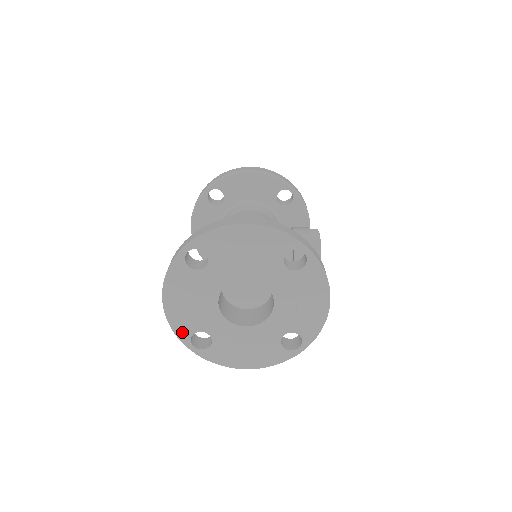
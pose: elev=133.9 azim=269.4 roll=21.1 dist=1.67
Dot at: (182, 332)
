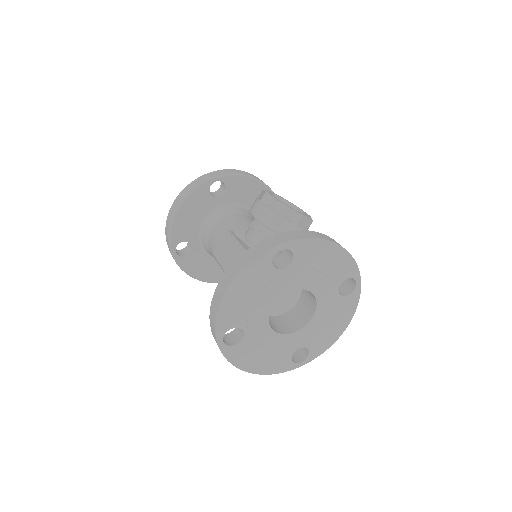
Dot at: (284, 367)
